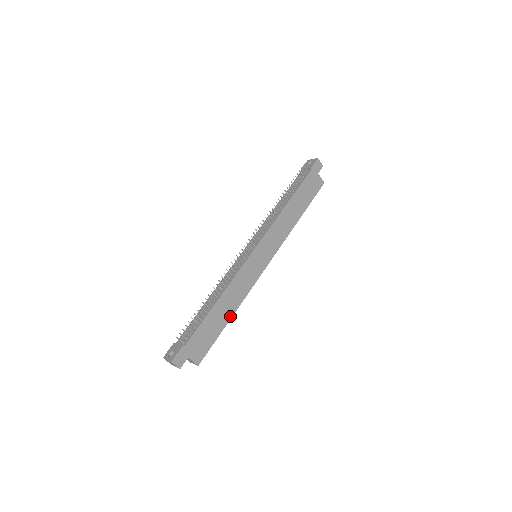
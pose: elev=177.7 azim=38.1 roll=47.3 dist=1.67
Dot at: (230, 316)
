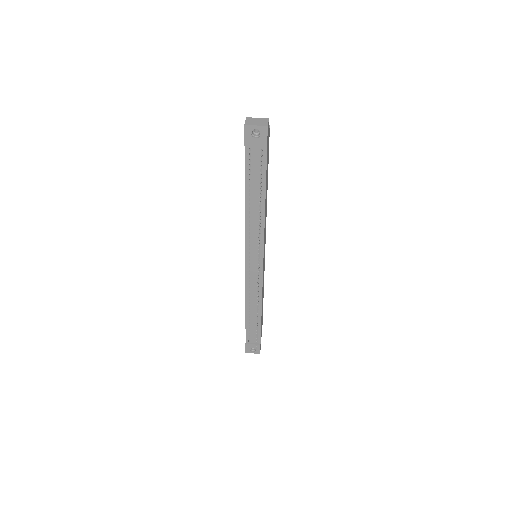
Dot at: (263, 297)
